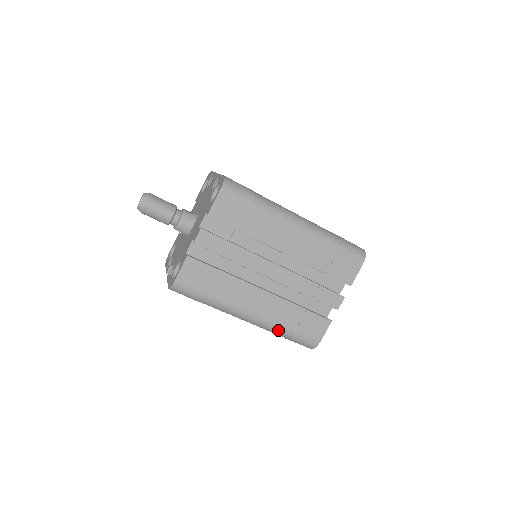
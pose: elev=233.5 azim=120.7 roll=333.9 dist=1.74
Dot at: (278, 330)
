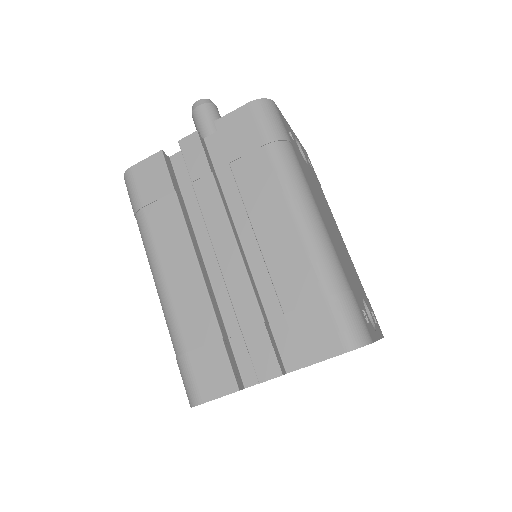
Dot at: (173, 331)
